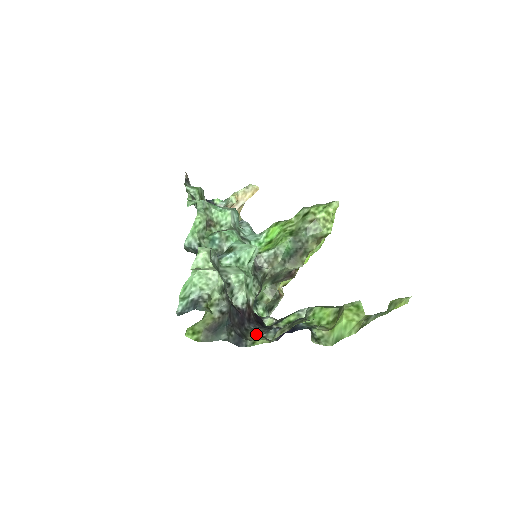
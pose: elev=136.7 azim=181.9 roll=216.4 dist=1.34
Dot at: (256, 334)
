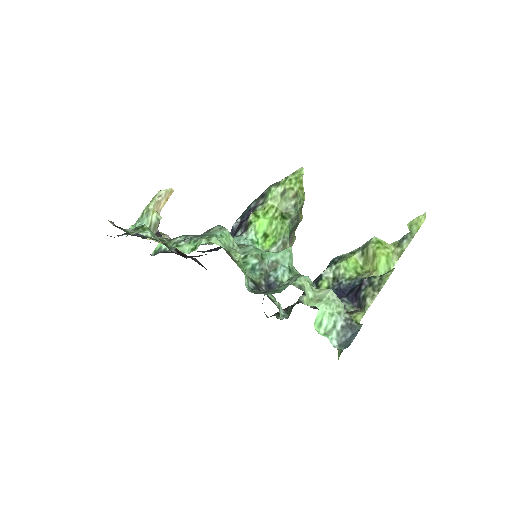
Dot at: occluded
